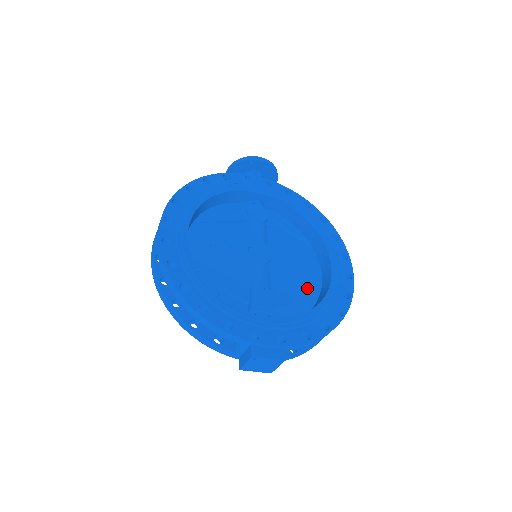
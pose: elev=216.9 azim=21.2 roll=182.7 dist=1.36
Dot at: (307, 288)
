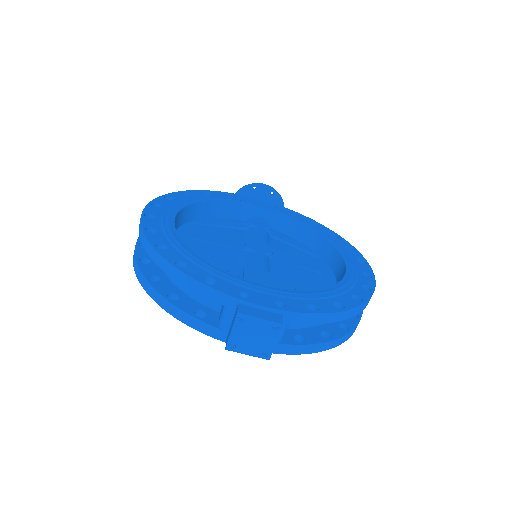
Dot at: (317, 285)
